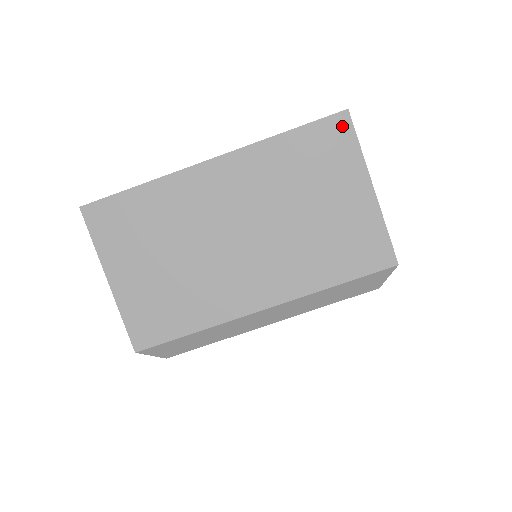
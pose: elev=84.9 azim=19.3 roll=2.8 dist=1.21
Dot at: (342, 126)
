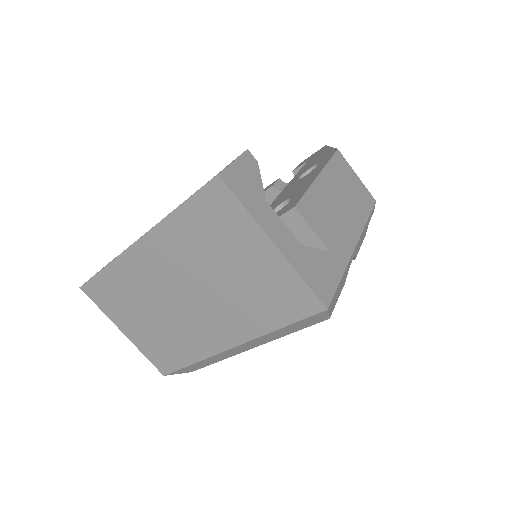
Dot at: (220, 192)
